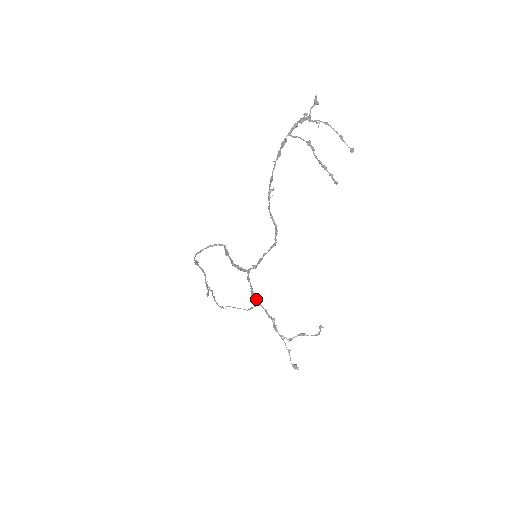
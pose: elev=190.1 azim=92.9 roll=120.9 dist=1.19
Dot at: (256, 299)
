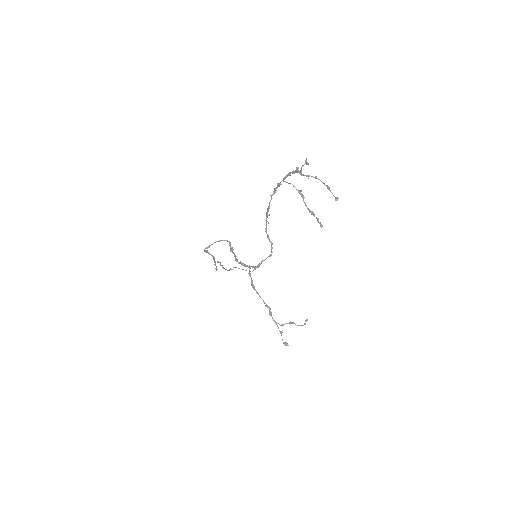
Dot at: occluded
